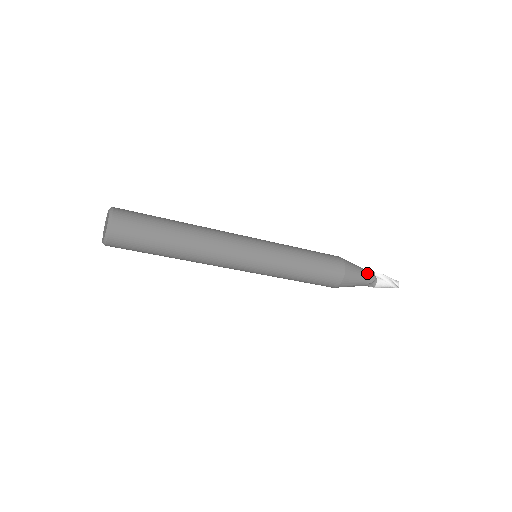
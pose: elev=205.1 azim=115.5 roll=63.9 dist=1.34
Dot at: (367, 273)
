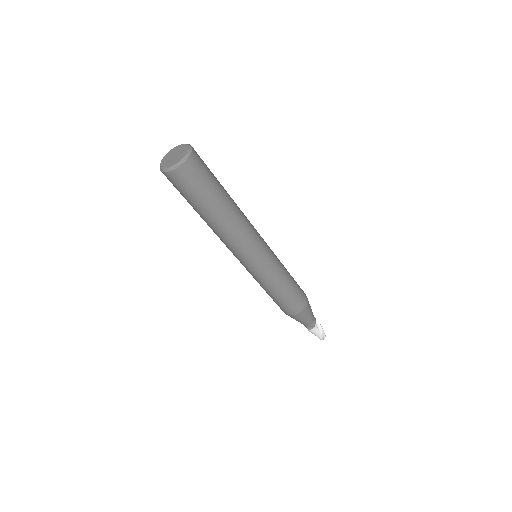
Dot at: (314, 317)
